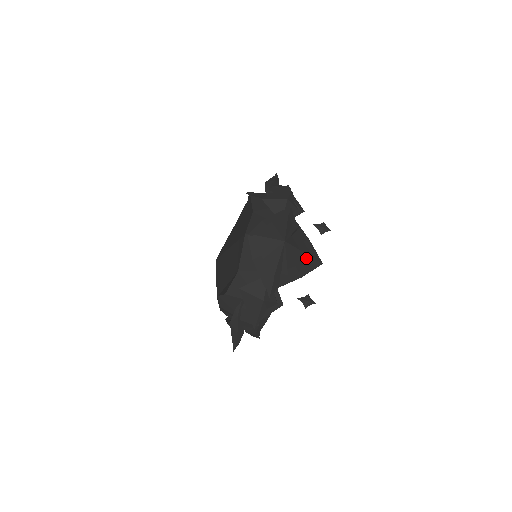
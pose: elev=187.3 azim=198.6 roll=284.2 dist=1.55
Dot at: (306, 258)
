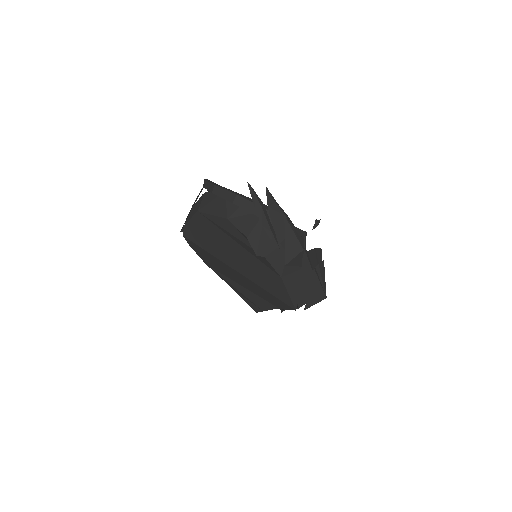
Dot at: occluded
